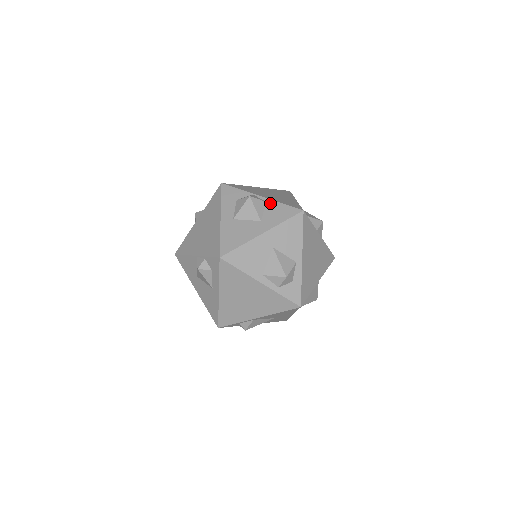
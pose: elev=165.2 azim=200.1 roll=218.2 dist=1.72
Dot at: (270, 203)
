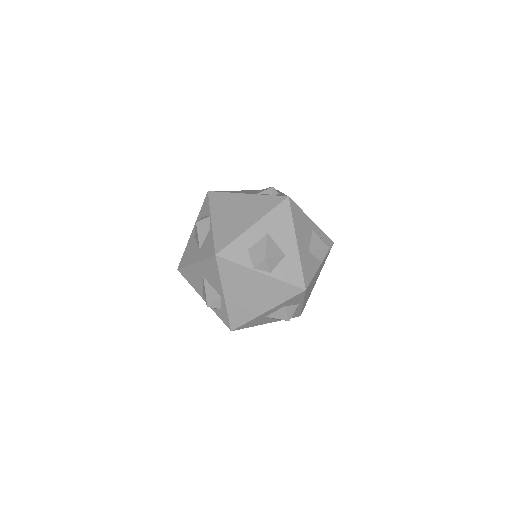
Dot at: (210, 233)
